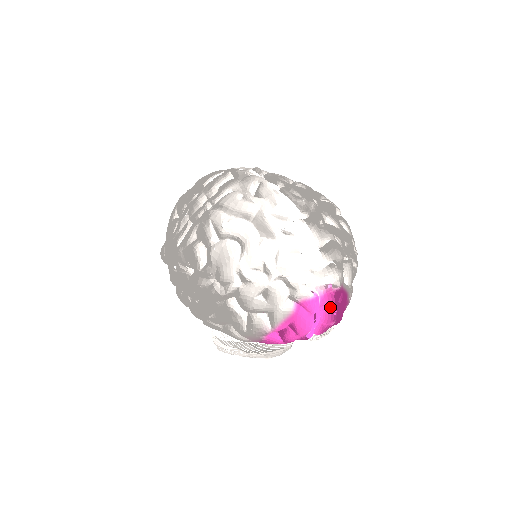
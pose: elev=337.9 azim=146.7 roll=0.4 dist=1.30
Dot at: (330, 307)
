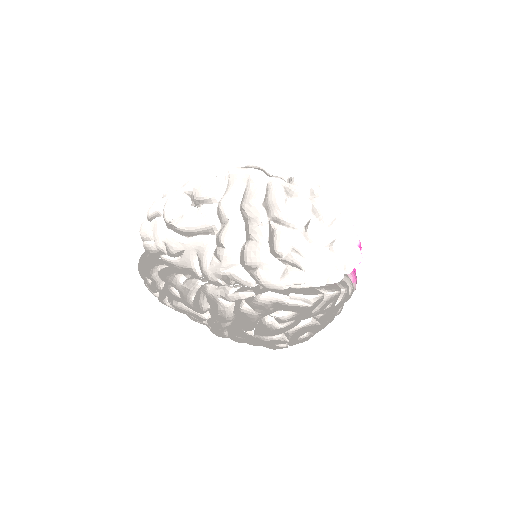
Dot at: occluded
